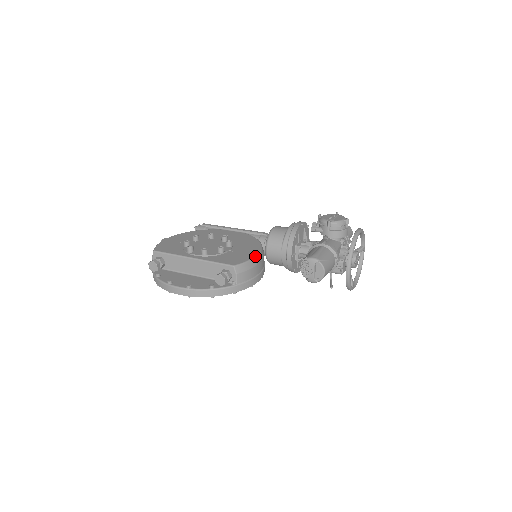
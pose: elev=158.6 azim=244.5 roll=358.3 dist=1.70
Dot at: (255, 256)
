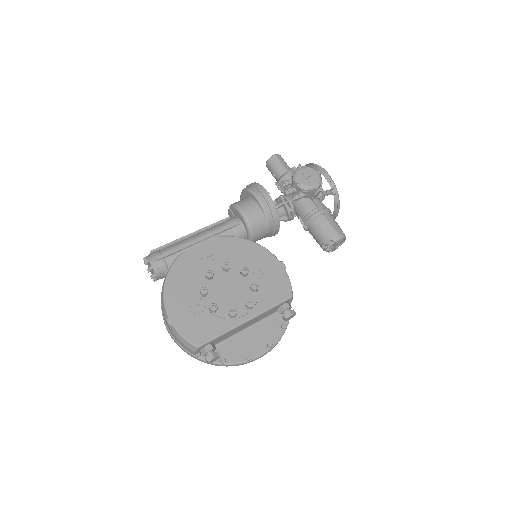
Dot at: (284, 267)
